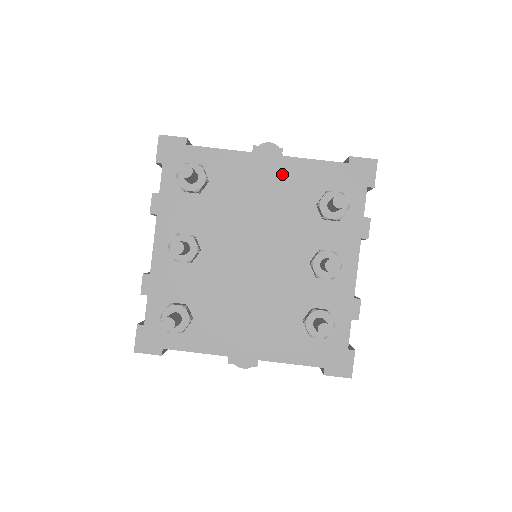
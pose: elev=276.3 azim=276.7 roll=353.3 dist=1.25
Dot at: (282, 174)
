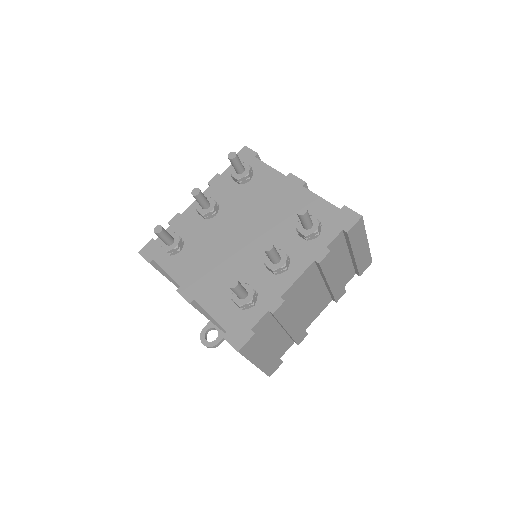
Dot at: (294, 196)
